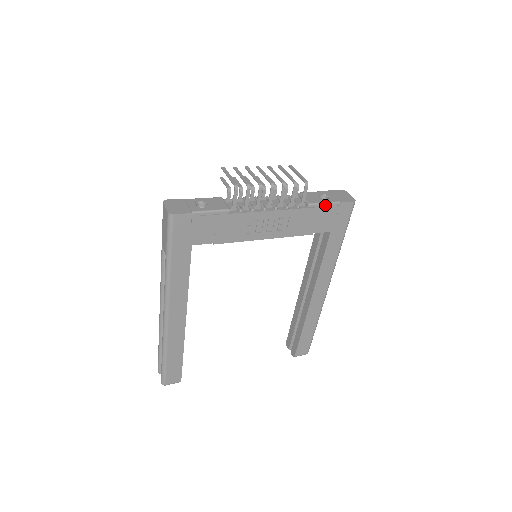
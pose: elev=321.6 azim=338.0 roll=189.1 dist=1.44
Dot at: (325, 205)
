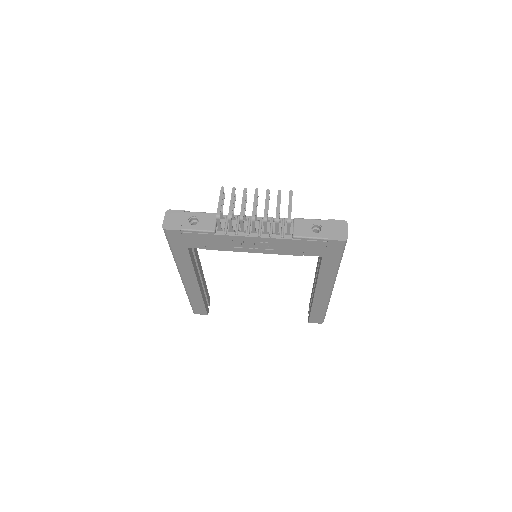
Dot at: (311, 239)
